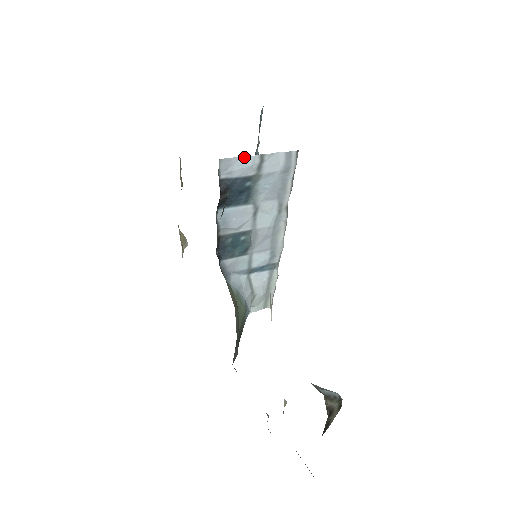
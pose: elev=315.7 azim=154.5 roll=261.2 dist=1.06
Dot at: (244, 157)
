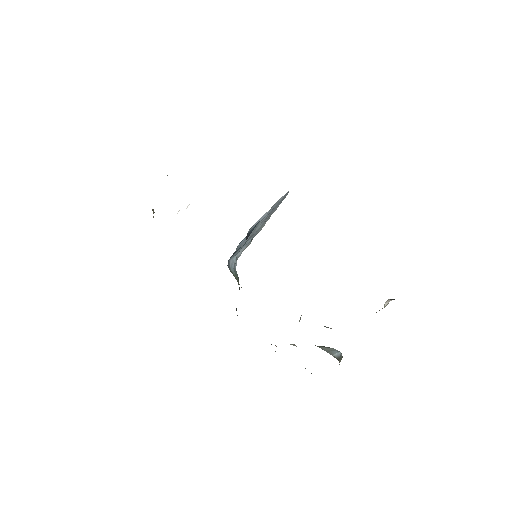
Dot at: (263, 215)
